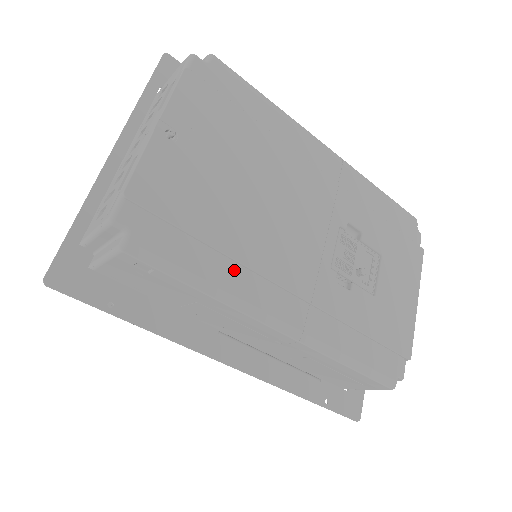
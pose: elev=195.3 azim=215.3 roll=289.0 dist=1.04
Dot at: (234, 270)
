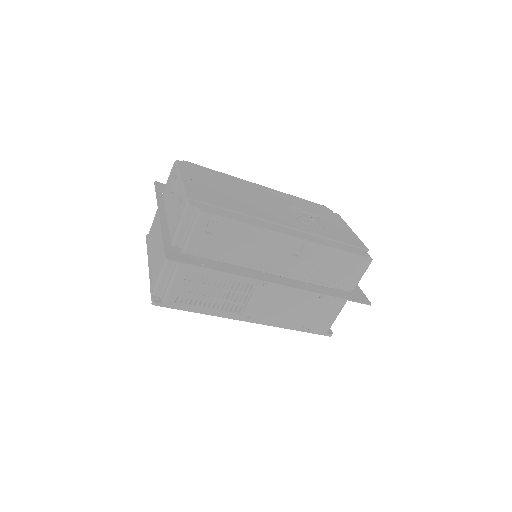
Dot at: (252, 220)
